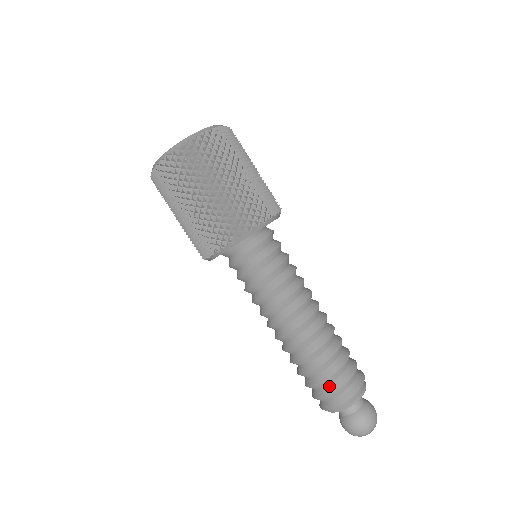
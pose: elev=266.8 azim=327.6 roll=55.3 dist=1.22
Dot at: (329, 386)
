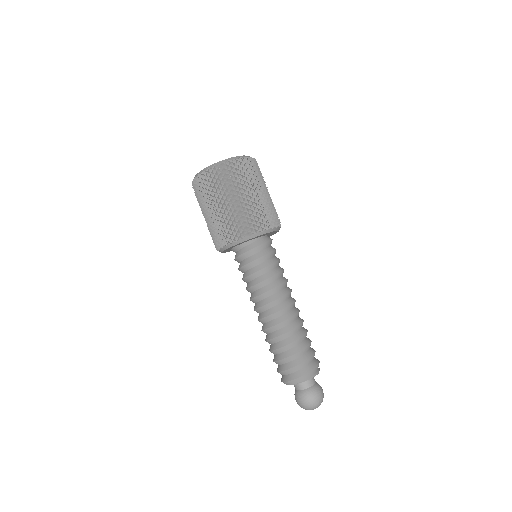
Dot at: (288, 363)
